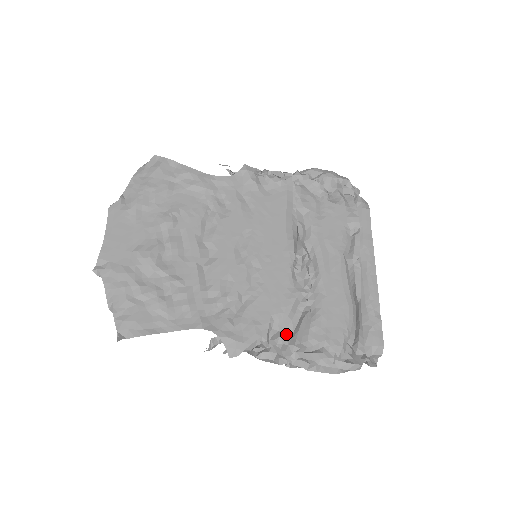
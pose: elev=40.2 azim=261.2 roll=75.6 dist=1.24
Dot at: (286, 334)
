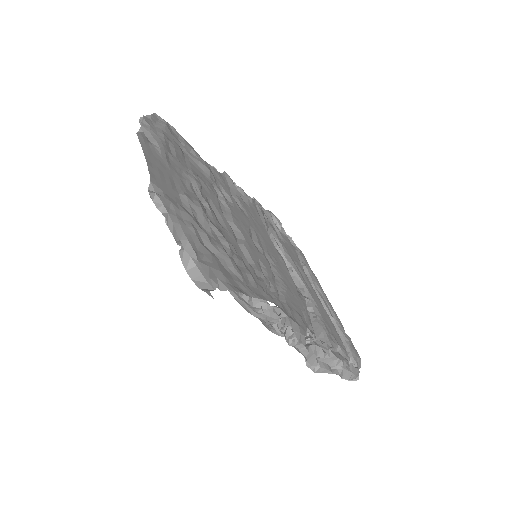
Dot at: occluded
